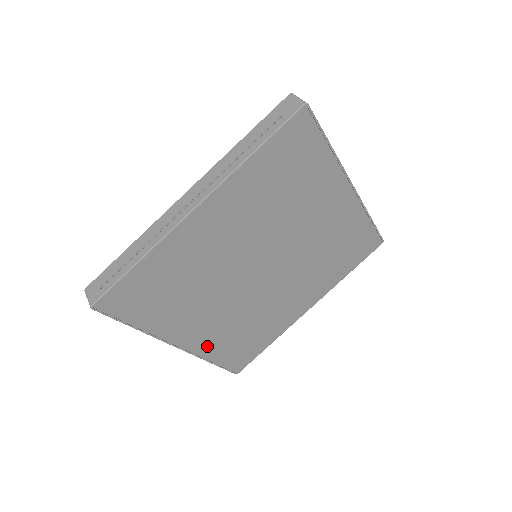
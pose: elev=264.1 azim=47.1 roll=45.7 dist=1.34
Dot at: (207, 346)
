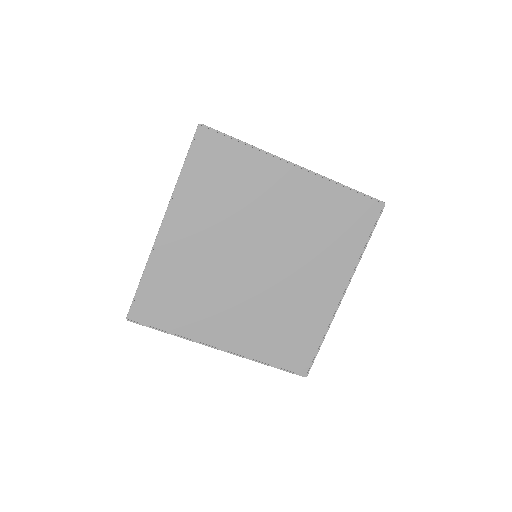
Dot at: (249, 346)
